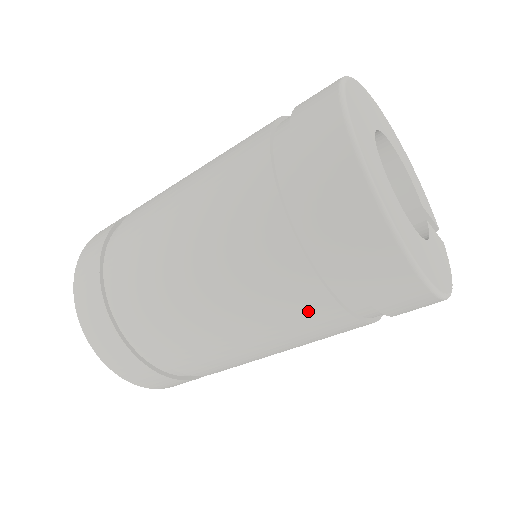
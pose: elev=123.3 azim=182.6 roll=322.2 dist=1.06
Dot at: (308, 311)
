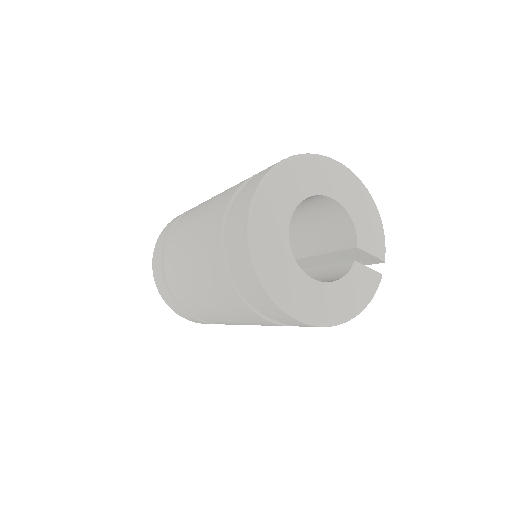
Dot at: (245, 313)
